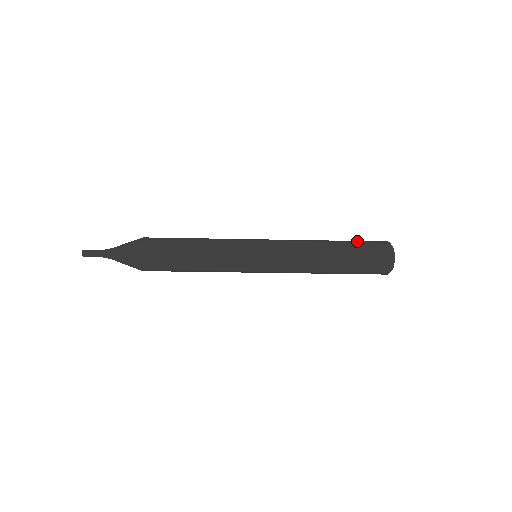
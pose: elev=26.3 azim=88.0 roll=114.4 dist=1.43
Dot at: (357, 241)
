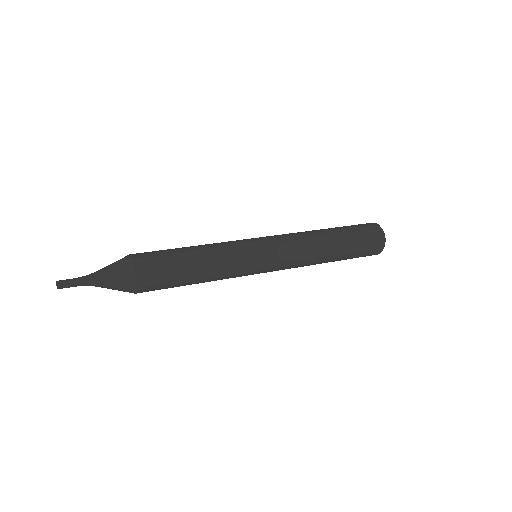
Dot at: (347, 226)
